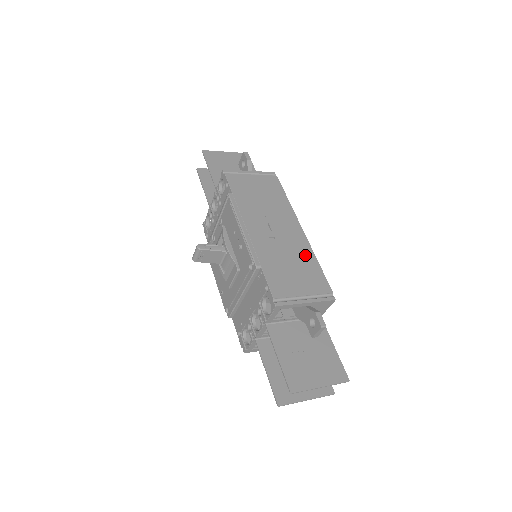
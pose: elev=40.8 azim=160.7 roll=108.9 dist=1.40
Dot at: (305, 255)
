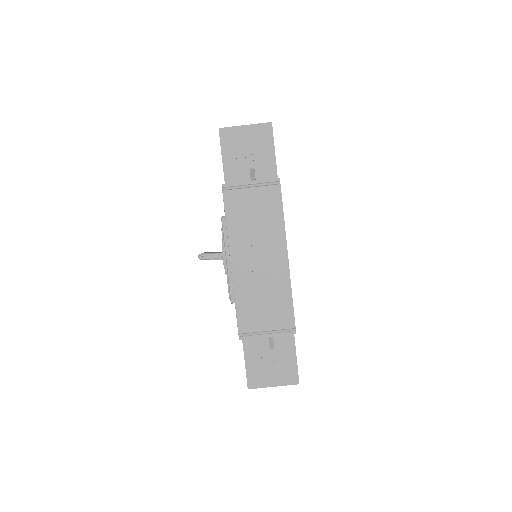
Dot at: (281, 288)
